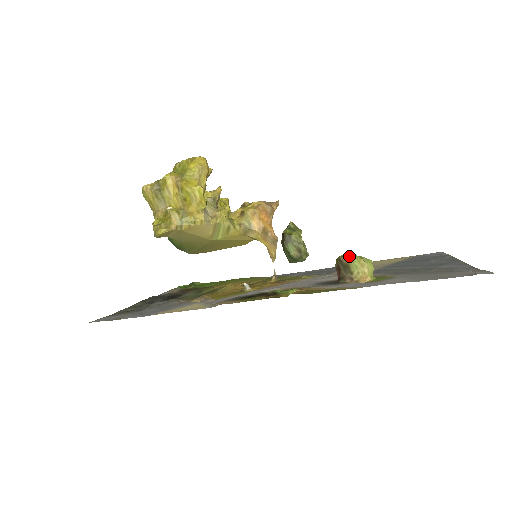
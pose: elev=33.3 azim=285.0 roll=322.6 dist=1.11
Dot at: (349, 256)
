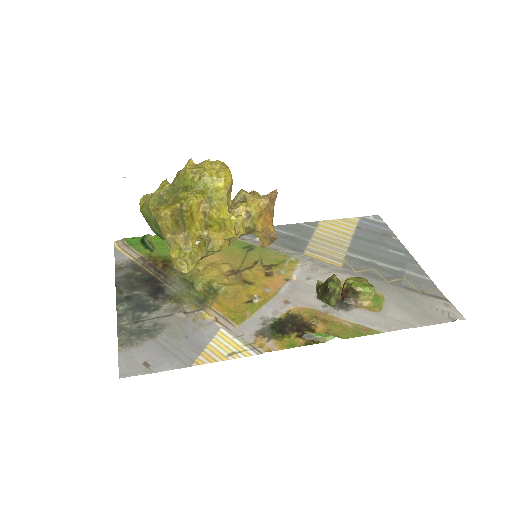
Dot at: (362, 288)
